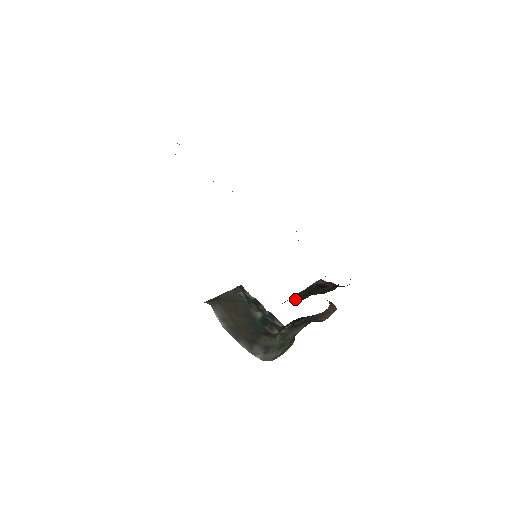
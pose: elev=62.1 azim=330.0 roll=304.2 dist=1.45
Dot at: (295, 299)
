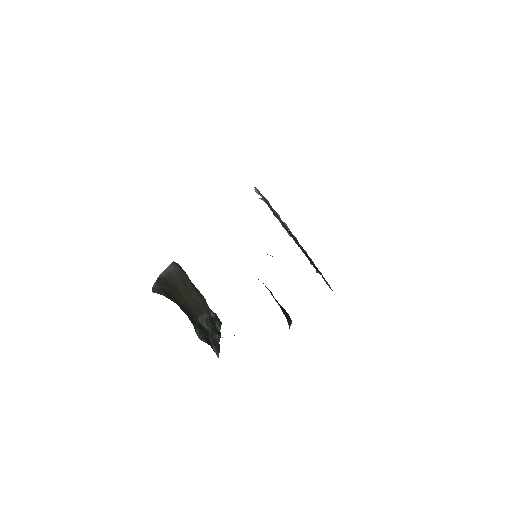
Dot at: occluded
